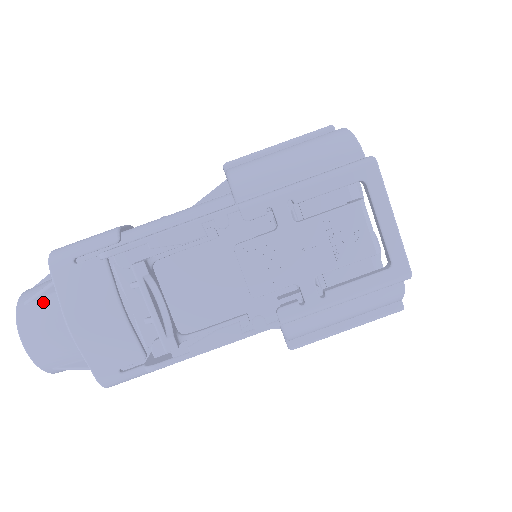
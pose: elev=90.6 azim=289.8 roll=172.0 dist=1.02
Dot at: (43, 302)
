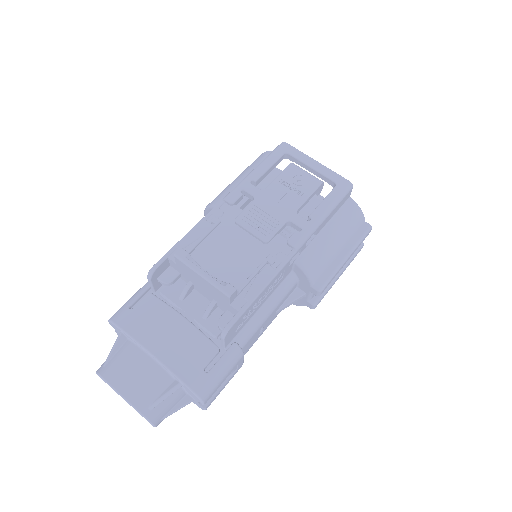
Dot at: (118, 353)
